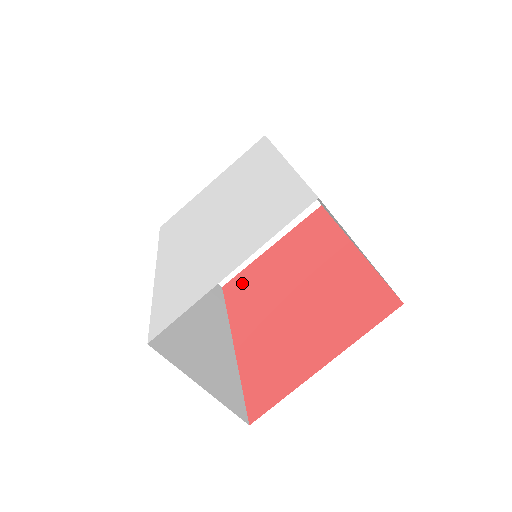
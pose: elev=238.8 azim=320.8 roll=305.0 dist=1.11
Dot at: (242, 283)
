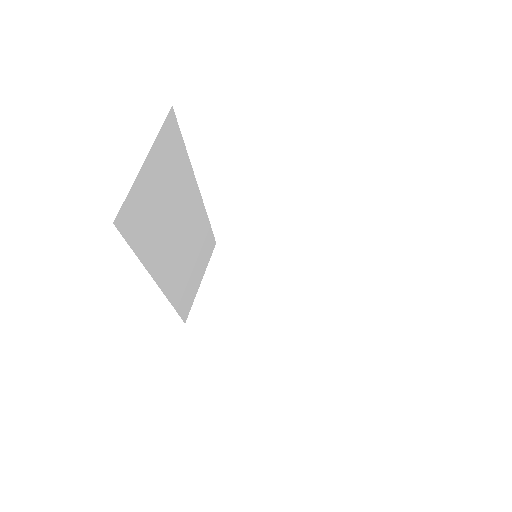
Dot at: occluded
